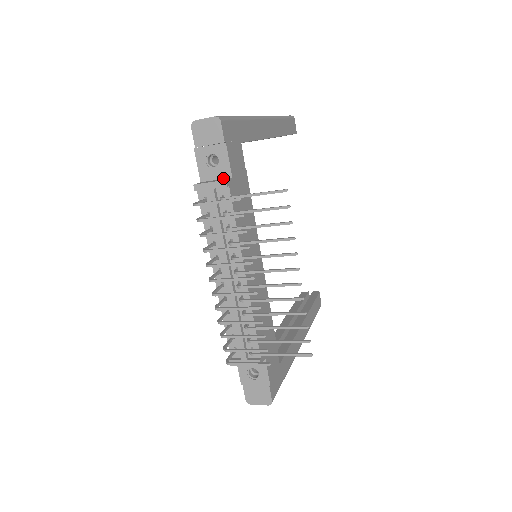
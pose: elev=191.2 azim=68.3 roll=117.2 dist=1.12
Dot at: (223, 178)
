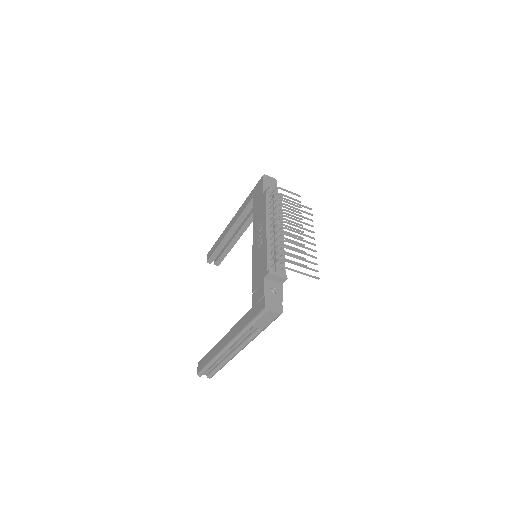
Dot at: occluded
